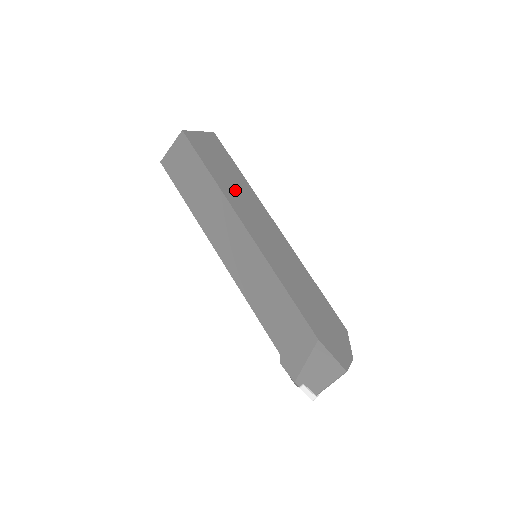
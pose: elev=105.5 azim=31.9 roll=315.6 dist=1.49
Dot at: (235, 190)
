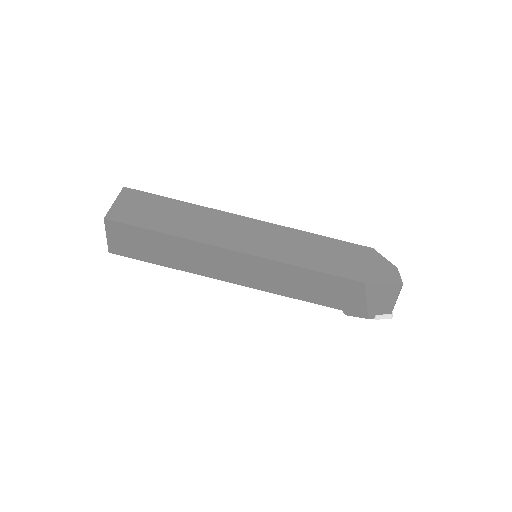
Dot at: (193, 224)
